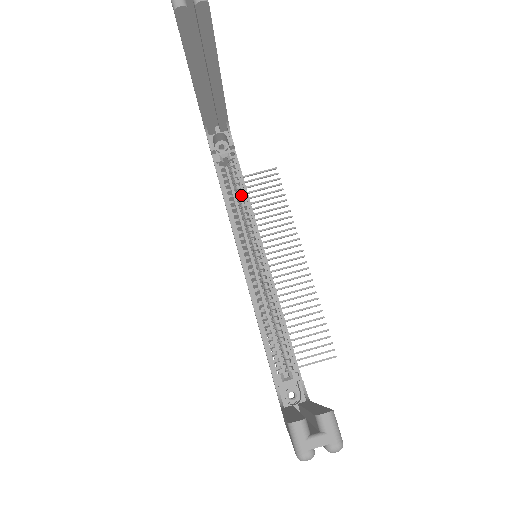
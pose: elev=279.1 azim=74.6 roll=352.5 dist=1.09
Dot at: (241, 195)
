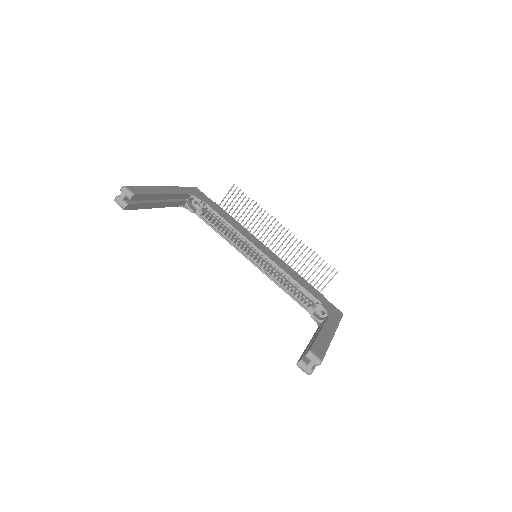
Dot at: (226, 224)
